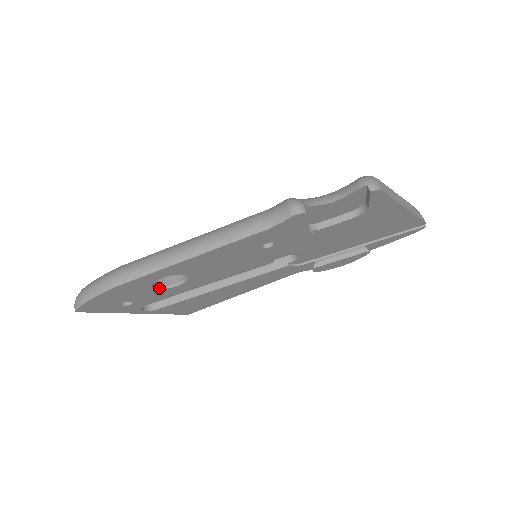
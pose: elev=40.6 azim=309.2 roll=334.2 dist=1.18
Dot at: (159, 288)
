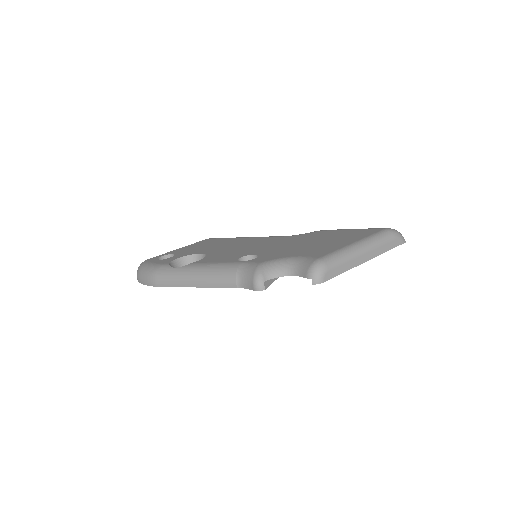
Dot at: occluded
